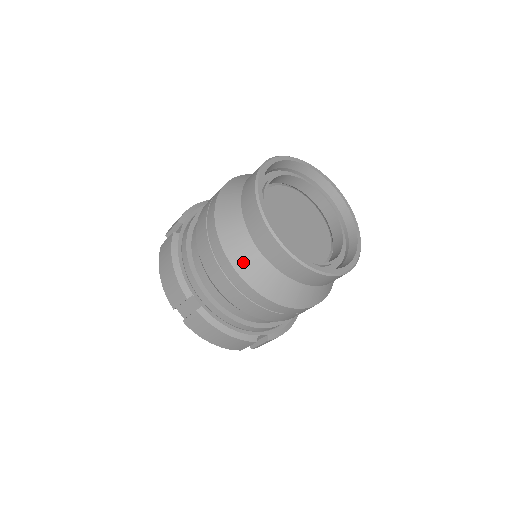
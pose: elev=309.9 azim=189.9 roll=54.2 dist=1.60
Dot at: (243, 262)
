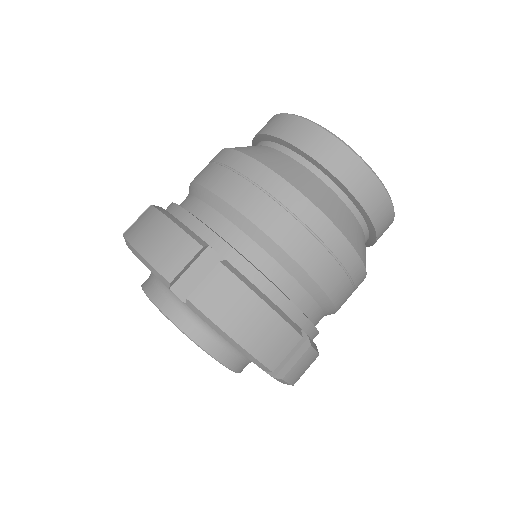
Dot at: (291, 173)
